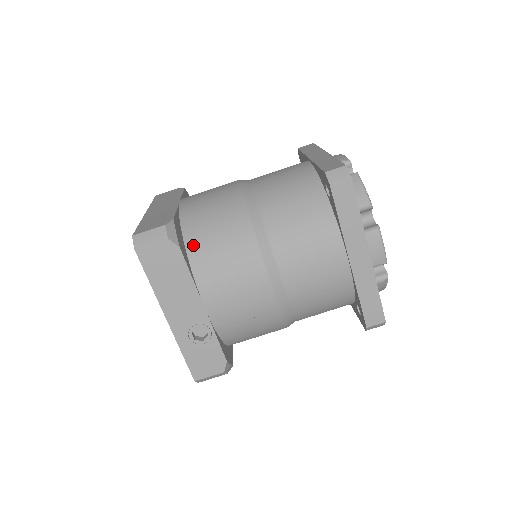
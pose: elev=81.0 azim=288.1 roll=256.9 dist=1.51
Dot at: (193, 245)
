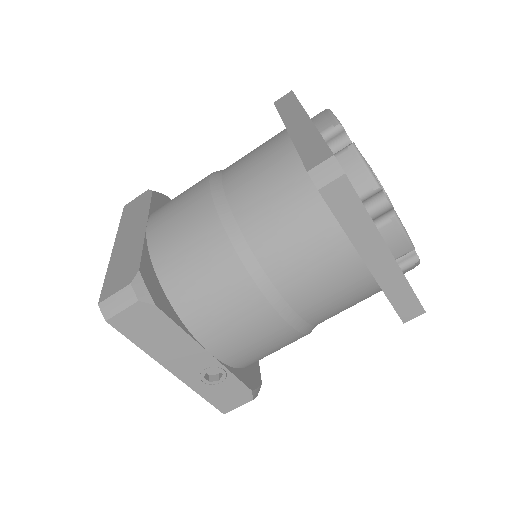
Dot at: (173, 289)
